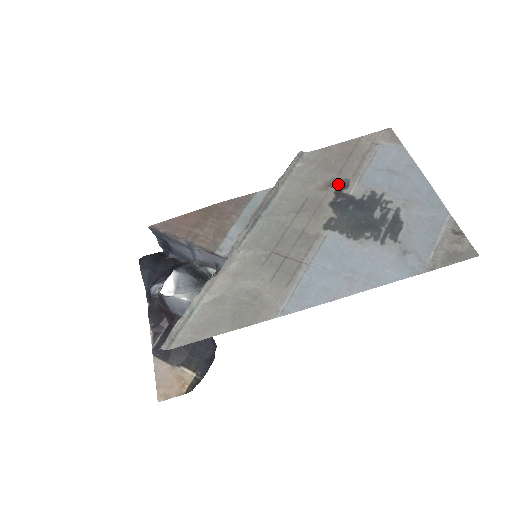
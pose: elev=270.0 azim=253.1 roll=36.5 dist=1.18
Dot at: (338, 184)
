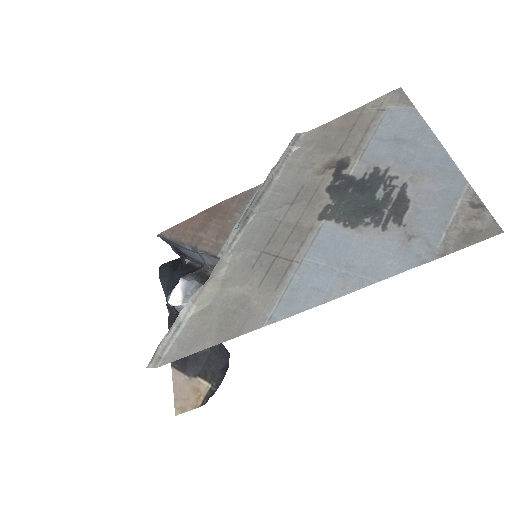
Dot at: (337, 164)
